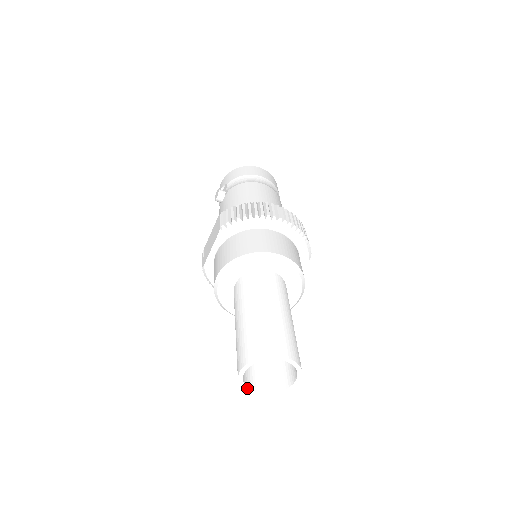
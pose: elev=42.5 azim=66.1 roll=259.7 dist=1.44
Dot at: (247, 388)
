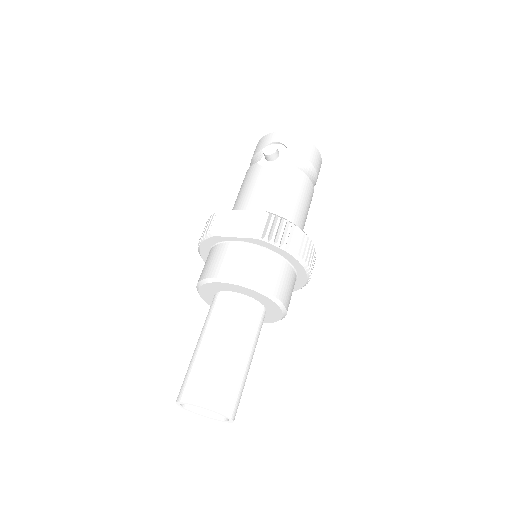
Dot at: (179, 404)
